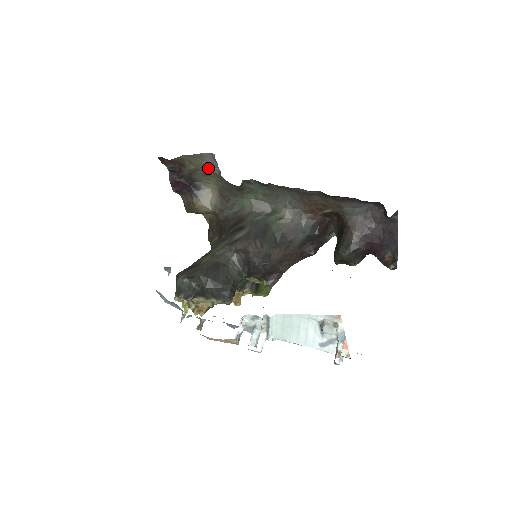
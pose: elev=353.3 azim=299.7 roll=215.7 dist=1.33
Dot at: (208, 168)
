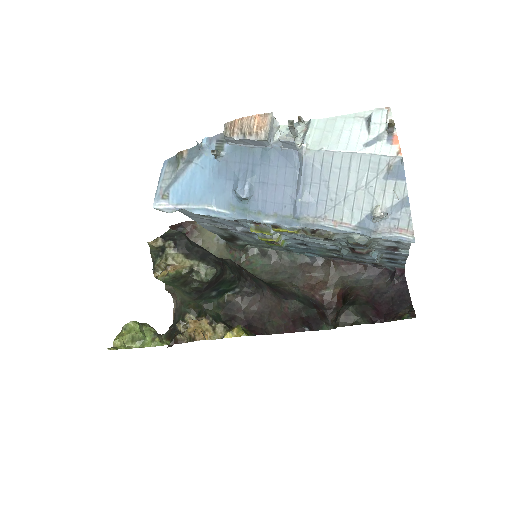
Dot at: (215, 238)
